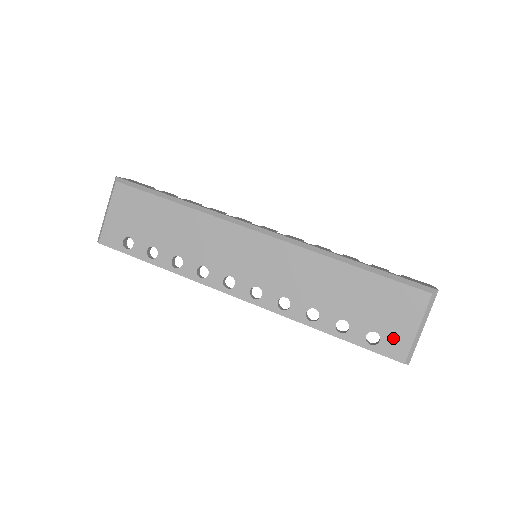
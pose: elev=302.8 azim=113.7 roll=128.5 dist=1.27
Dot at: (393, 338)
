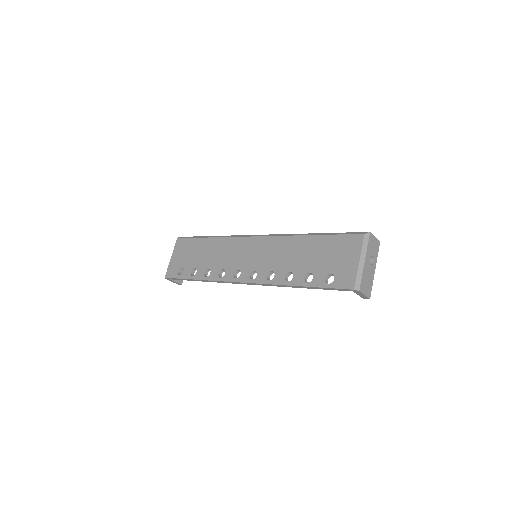
Dot at: (343, 273)
